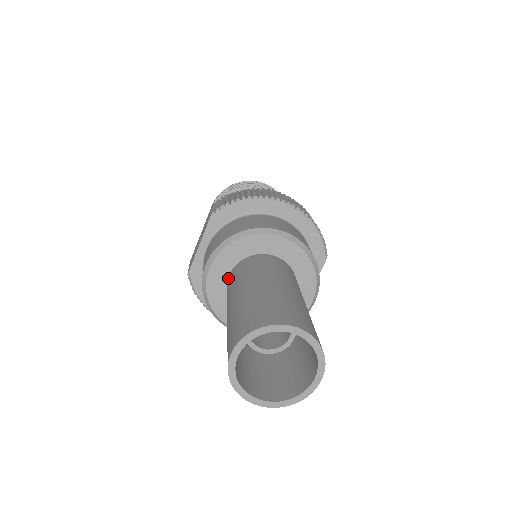
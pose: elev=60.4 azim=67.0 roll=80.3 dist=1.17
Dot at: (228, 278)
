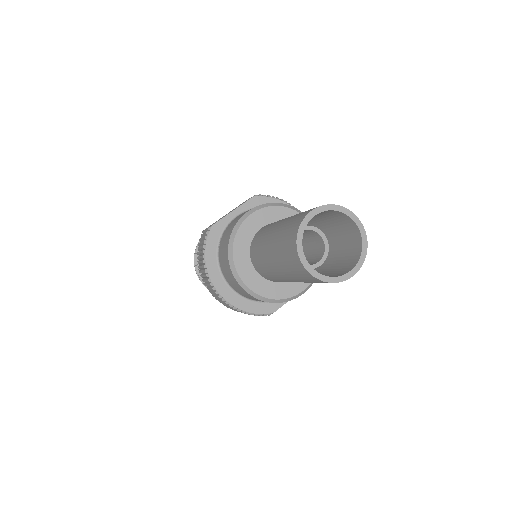
Dot at: (261, 228)
